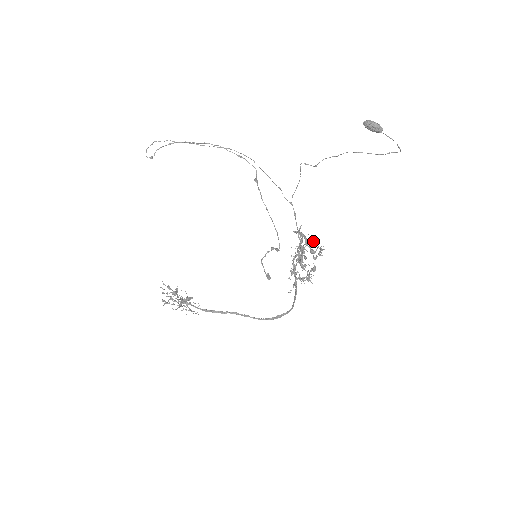
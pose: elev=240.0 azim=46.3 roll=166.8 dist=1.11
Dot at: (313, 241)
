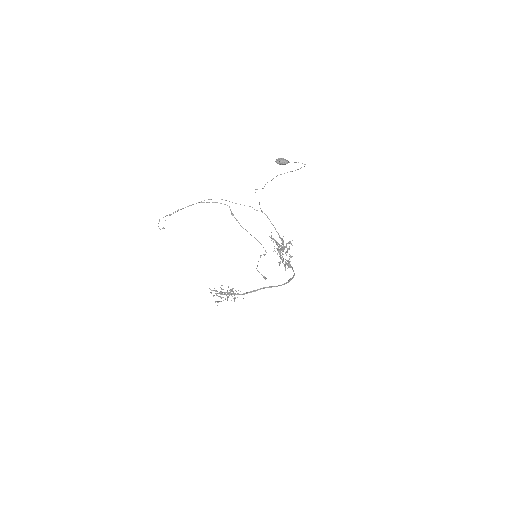
Dot at: (283, 240)
